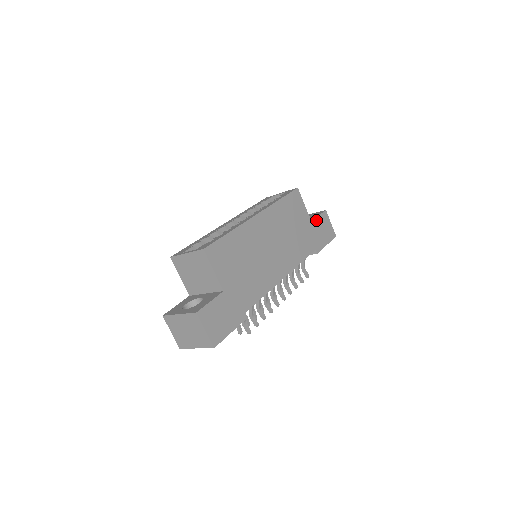
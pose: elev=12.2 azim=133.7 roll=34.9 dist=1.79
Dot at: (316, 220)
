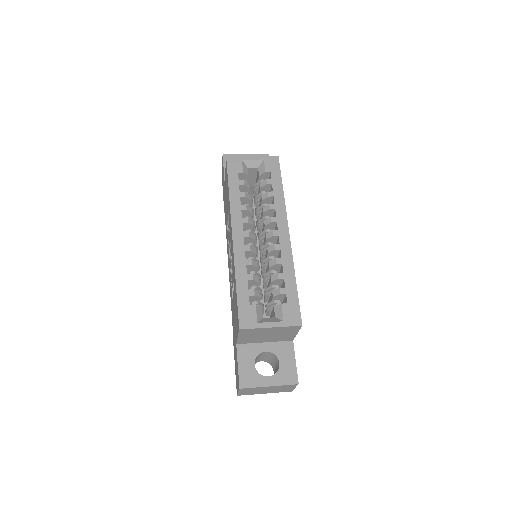
Dot at: occluded
